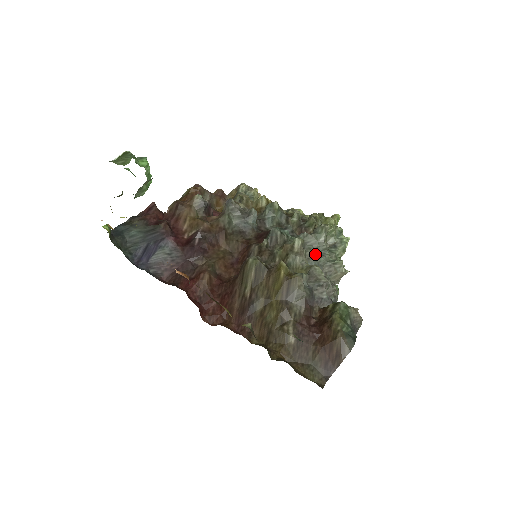
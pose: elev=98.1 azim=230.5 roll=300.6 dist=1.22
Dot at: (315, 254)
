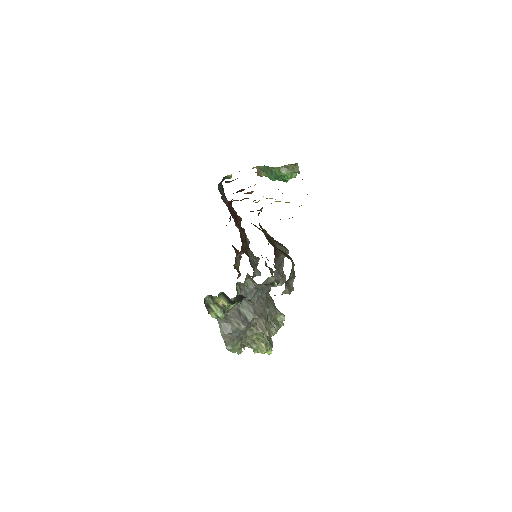
Dot at: (268, 305)
